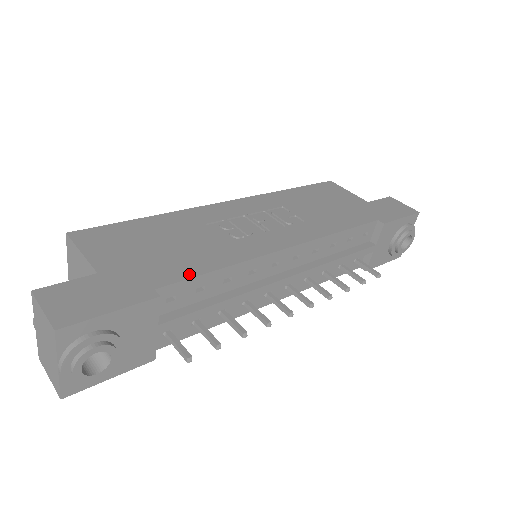
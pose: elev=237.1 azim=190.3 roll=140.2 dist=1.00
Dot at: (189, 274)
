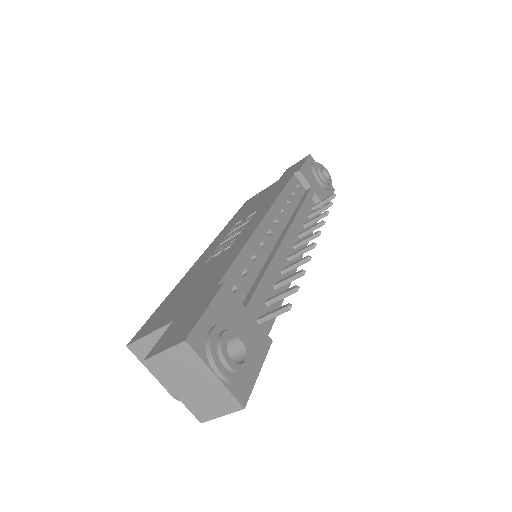
Dot at: (227, 267)
